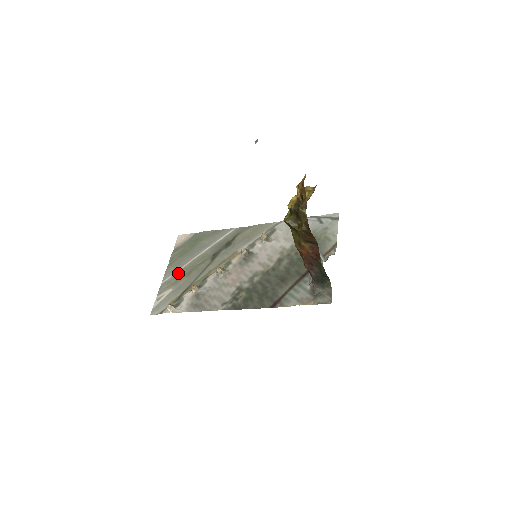
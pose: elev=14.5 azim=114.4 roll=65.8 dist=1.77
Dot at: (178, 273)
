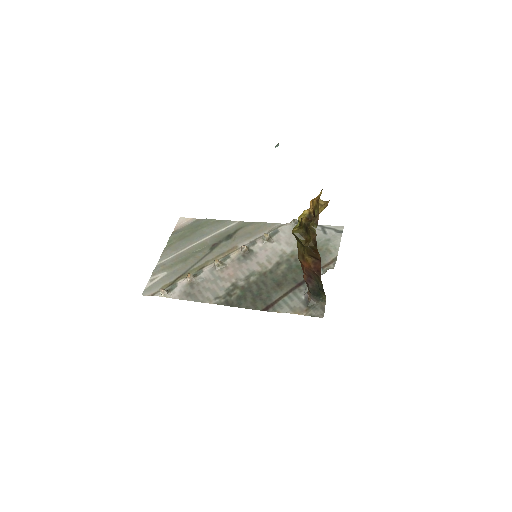
Dot at: (175, 257)
